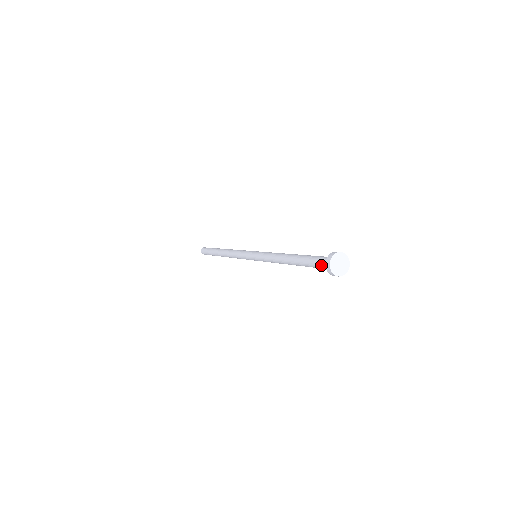
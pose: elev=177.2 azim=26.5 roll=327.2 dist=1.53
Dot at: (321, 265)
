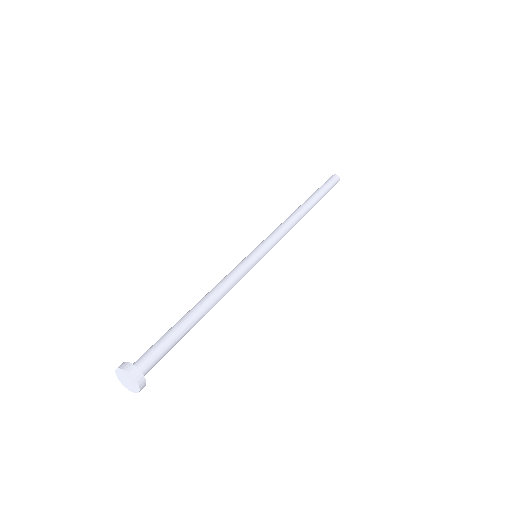
Dot at: occluded
